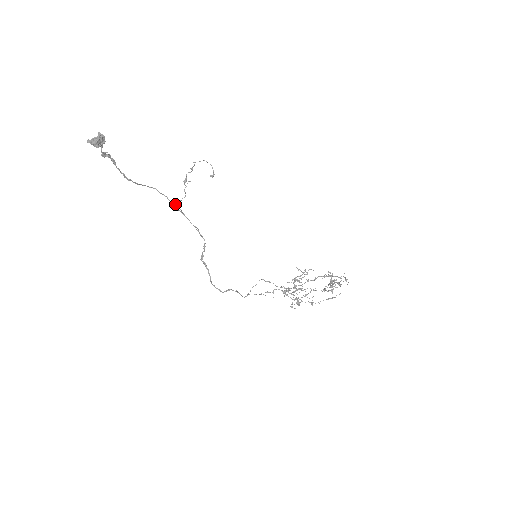
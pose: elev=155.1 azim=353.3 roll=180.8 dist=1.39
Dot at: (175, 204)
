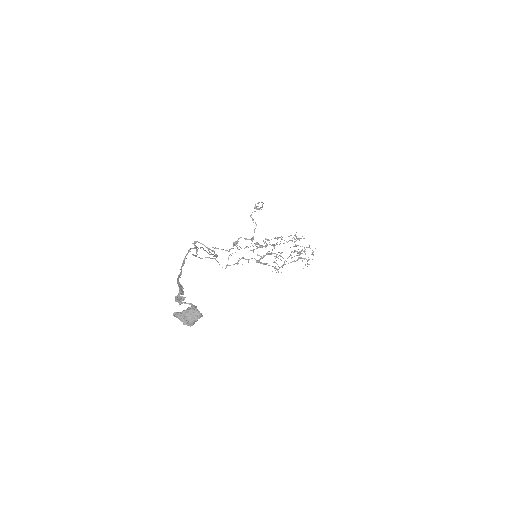
Dot at: (208, 249)
